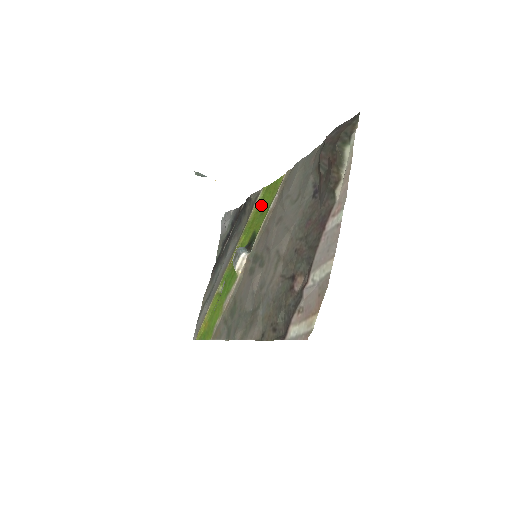
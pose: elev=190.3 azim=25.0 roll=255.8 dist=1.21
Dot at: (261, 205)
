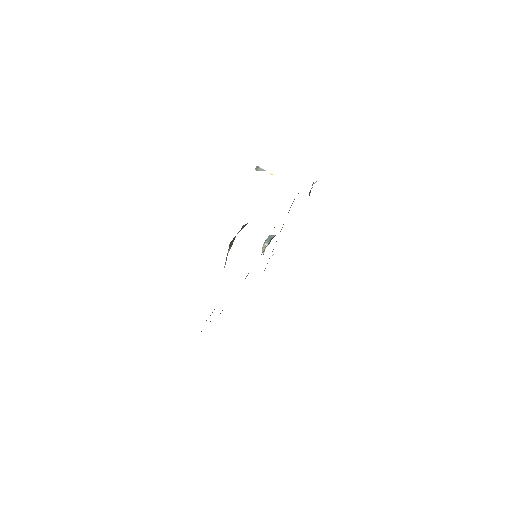
Dot at: occluded
